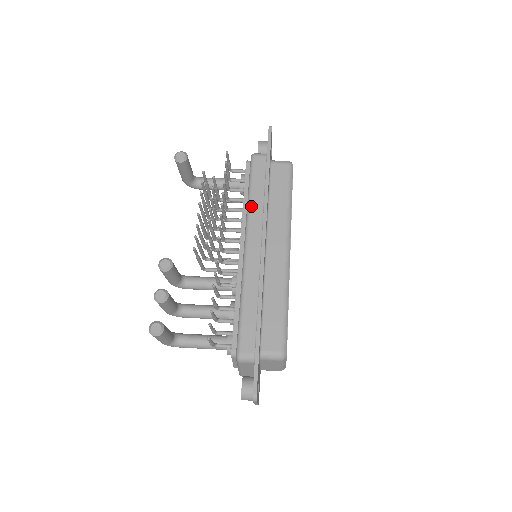
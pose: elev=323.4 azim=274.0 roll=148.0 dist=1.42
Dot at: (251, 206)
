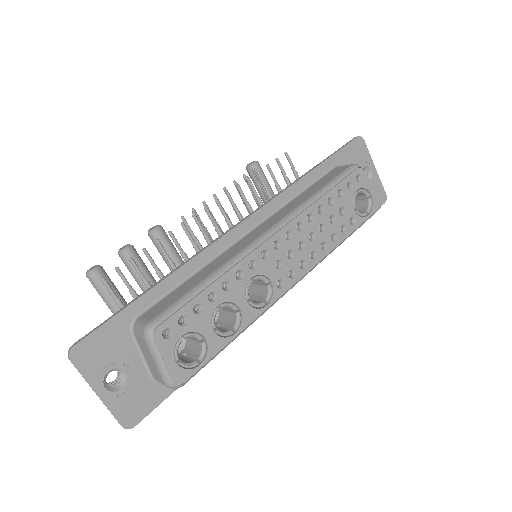
Dot at: occluded
